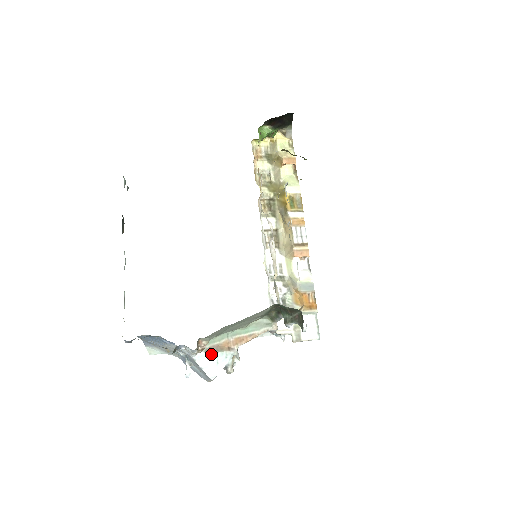
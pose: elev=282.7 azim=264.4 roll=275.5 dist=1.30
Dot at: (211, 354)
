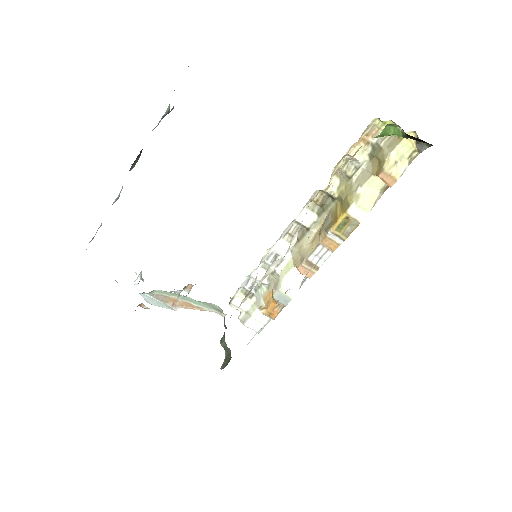
Dot at: (155, 299)
